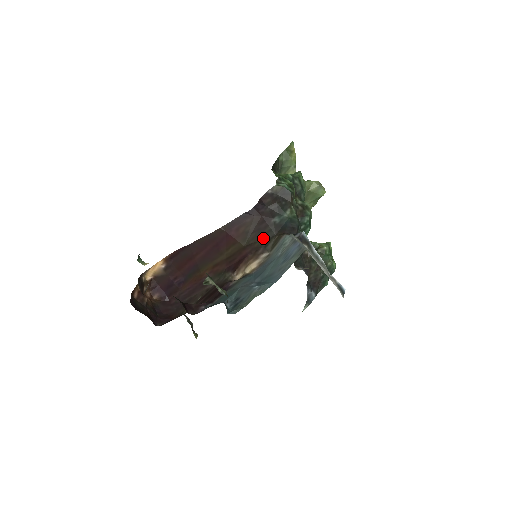
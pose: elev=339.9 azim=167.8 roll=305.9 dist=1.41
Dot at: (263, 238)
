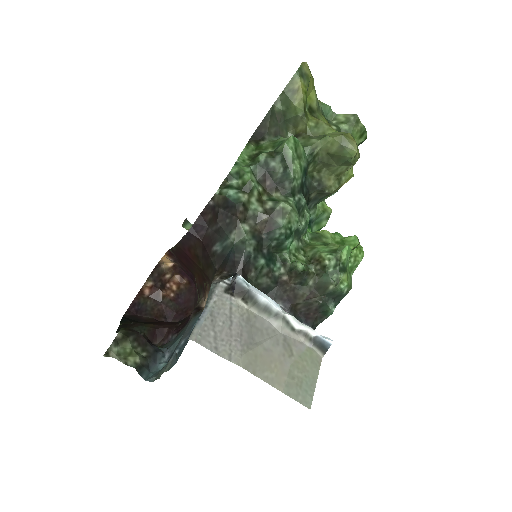
Dot at: (210, 269)
